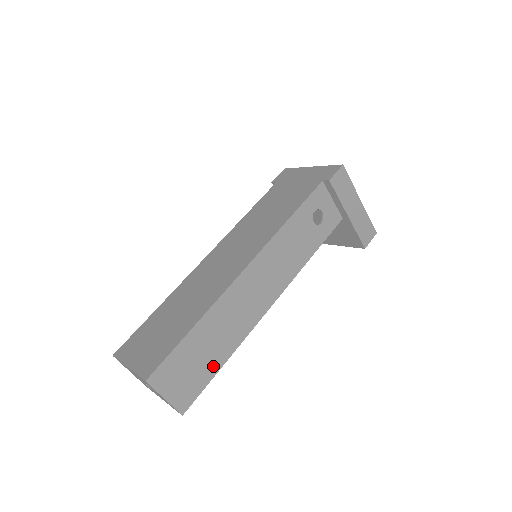
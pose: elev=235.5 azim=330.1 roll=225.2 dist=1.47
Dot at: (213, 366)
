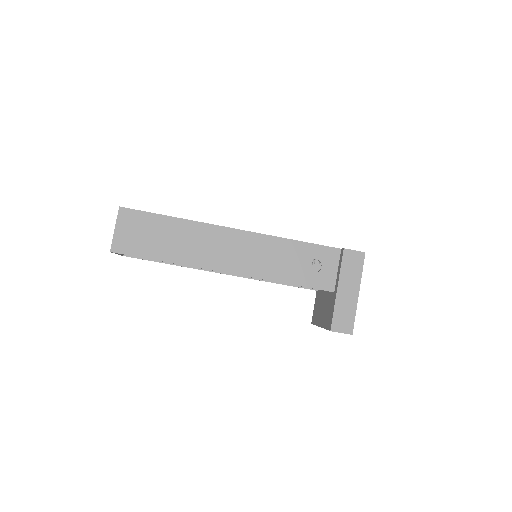
Dot at: (155, 252)
